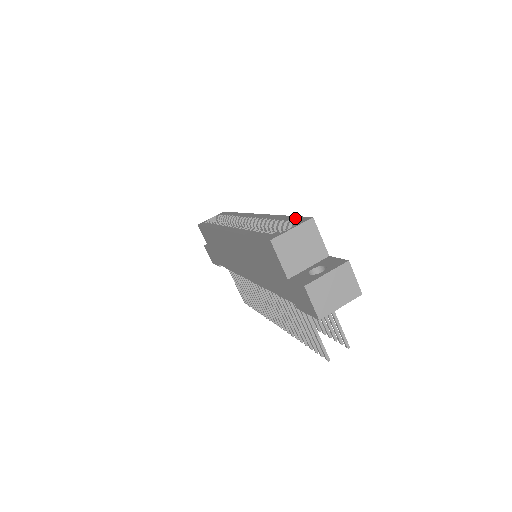
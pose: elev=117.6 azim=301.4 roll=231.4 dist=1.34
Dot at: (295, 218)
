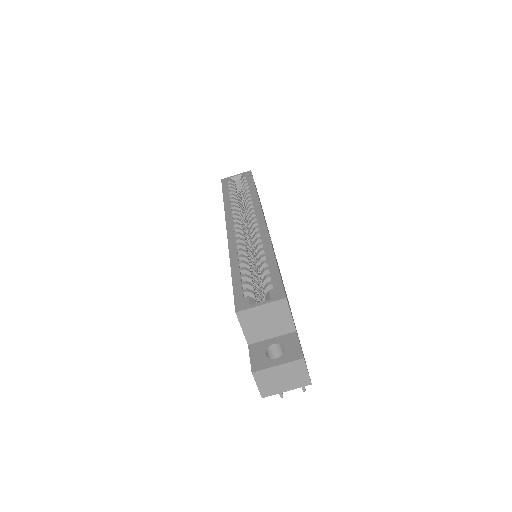
Dot at: (276, 280)
